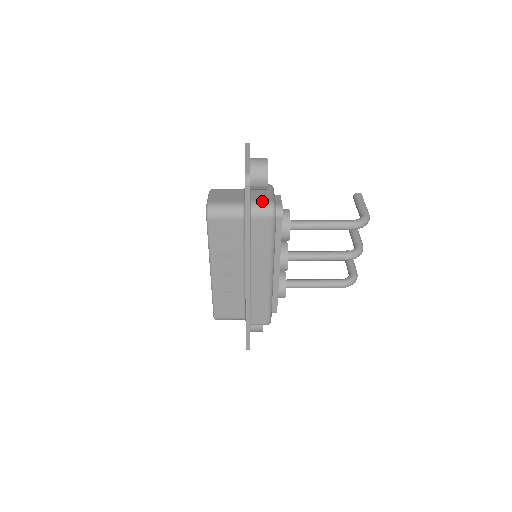
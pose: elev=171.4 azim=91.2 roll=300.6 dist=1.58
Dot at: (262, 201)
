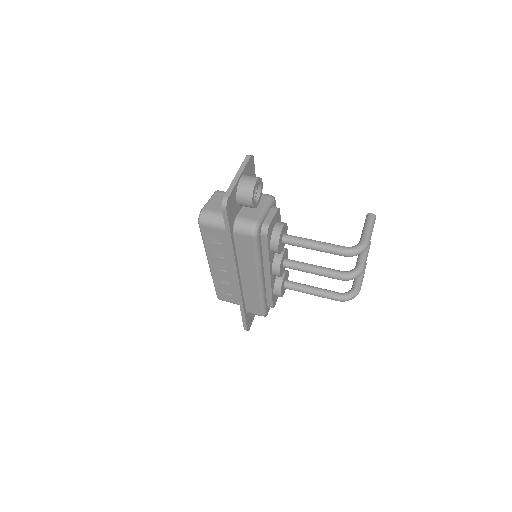
Dot at: (247, 219)
